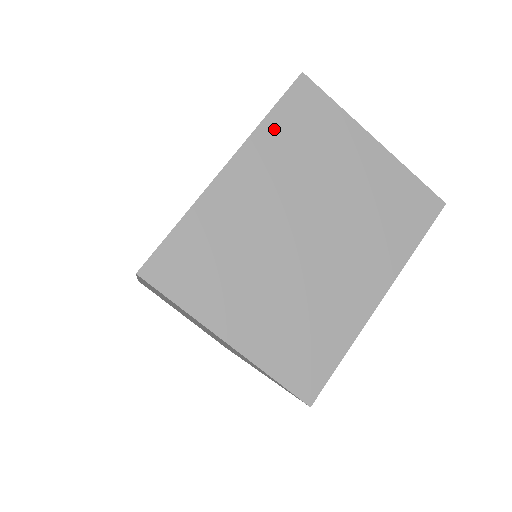
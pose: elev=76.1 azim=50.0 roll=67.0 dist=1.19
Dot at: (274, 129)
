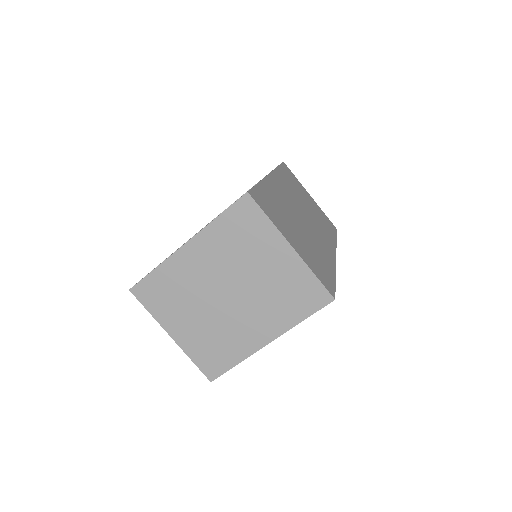
Dot at: (220, 227)
